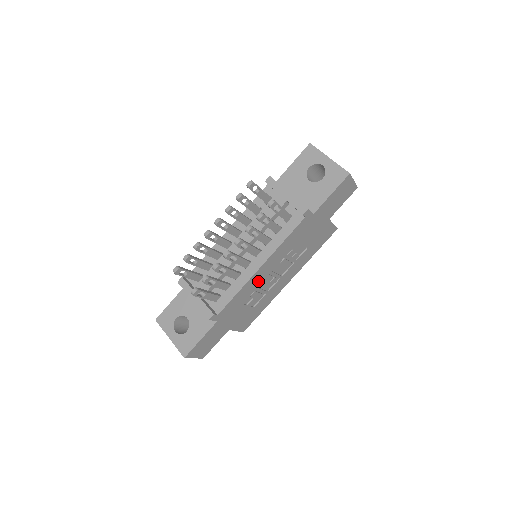
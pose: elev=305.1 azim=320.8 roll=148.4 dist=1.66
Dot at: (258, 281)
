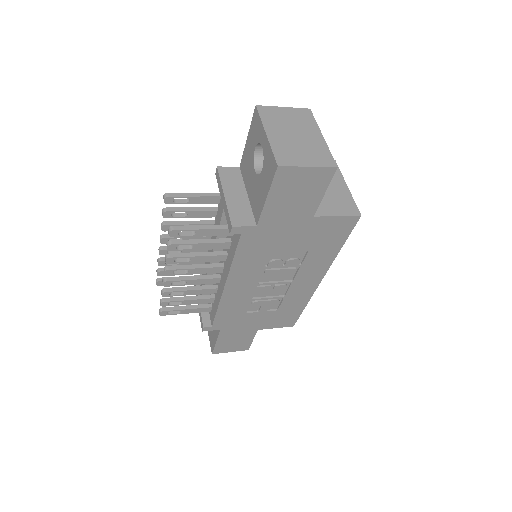
Dot at: (243, 295)
